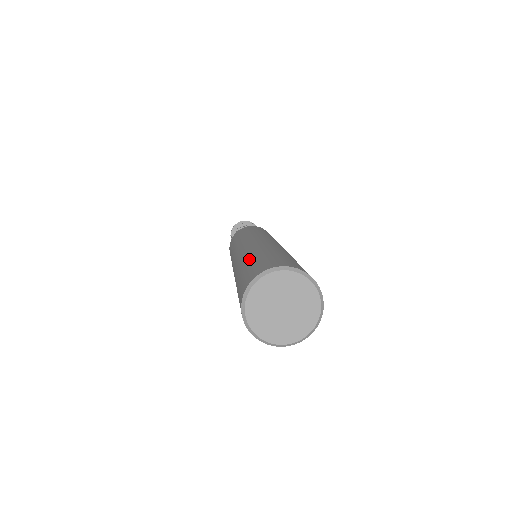
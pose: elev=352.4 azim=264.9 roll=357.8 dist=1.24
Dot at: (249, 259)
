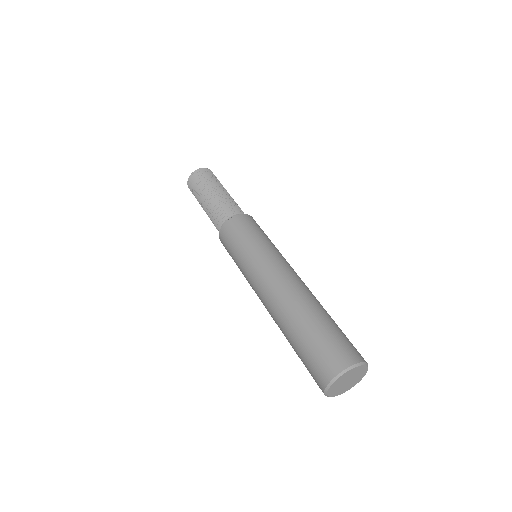
Dot at: (312, 323)
